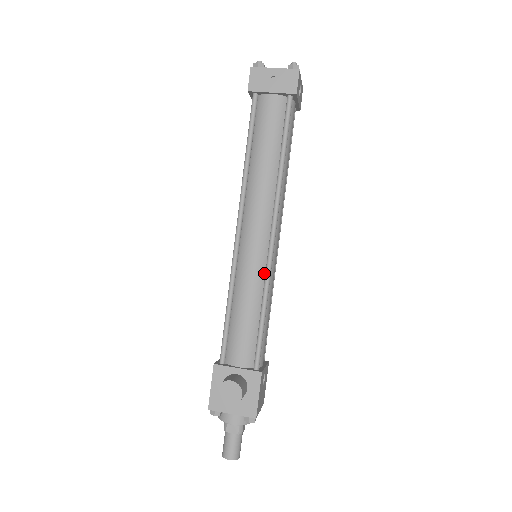
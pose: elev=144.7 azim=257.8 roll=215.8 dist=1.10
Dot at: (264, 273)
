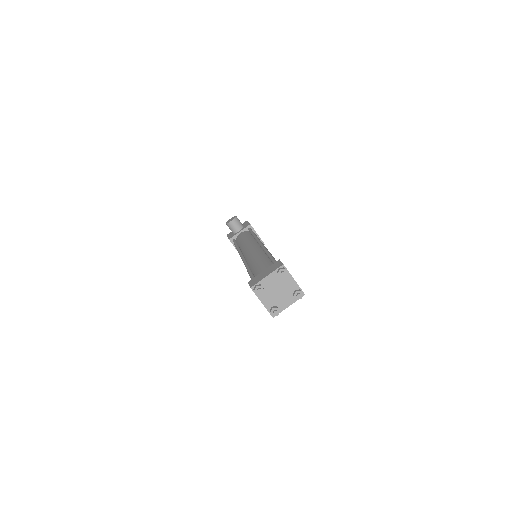
Dot at: occluded
